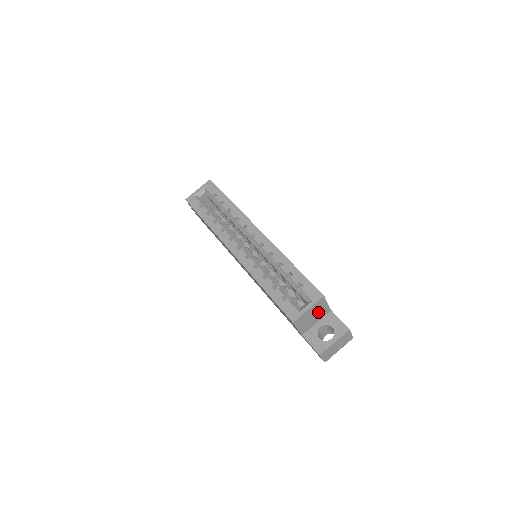
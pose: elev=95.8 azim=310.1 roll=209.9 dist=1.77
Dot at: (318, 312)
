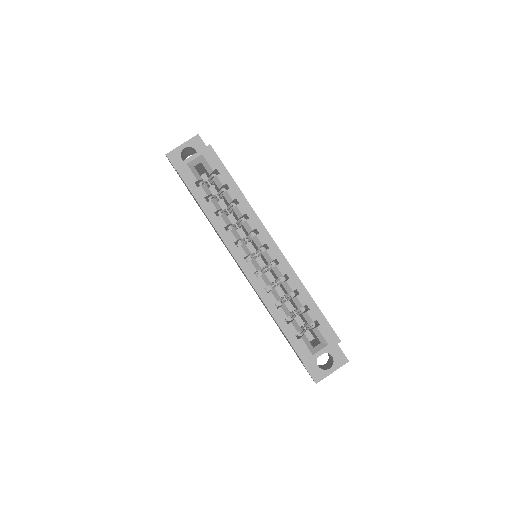
Dot at: occluded
